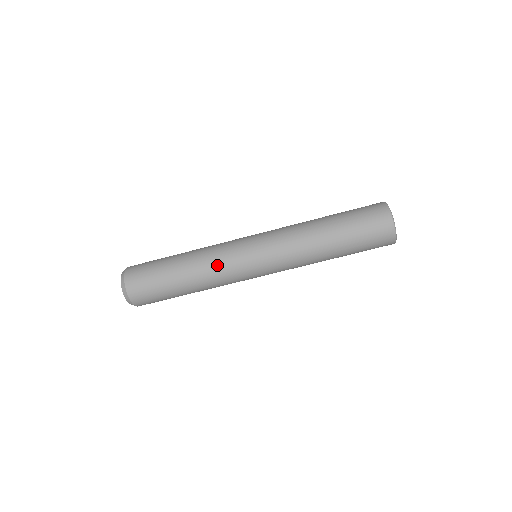
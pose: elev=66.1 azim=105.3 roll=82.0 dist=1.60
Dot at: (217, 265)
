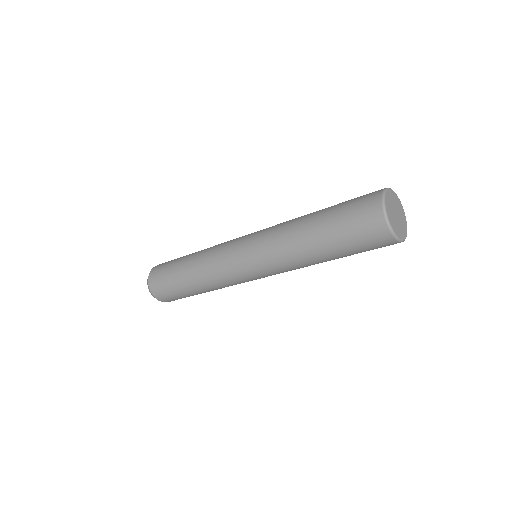
Dot at: (215, 274)
